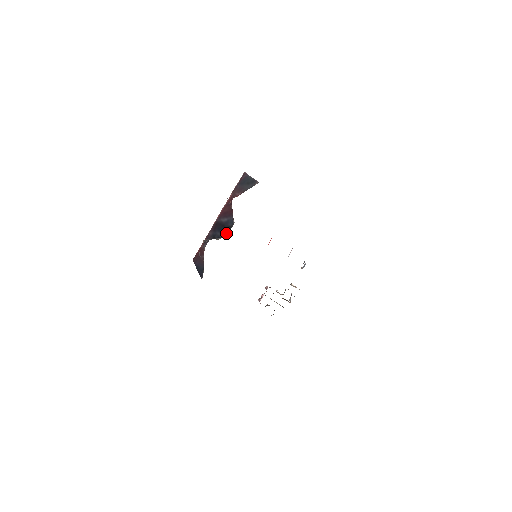
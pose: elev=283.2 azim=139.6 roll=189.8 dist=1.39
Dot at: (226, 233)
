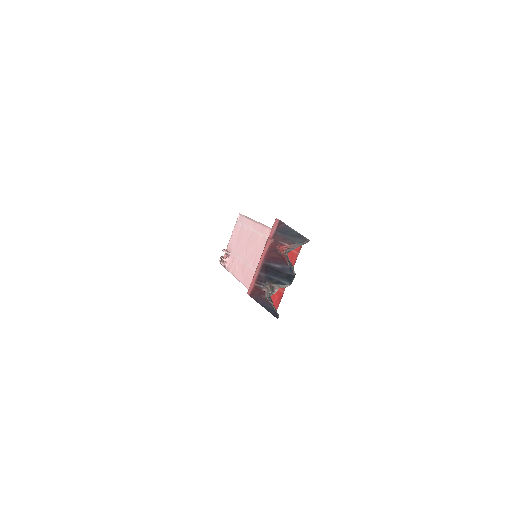
Dot at: (288, 281)
